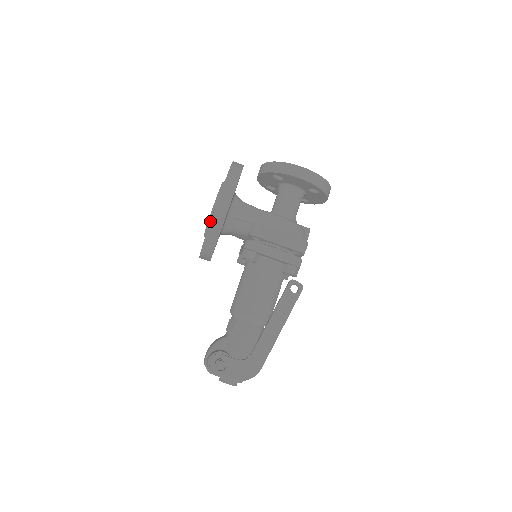
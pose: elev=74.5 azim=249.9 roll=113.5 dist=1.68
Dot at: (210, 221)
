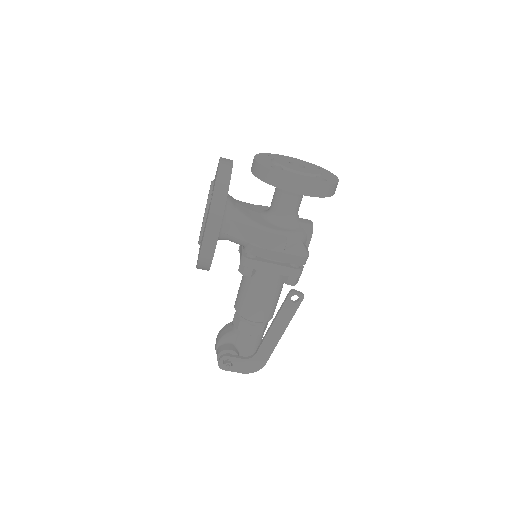
Dot at: occluded
